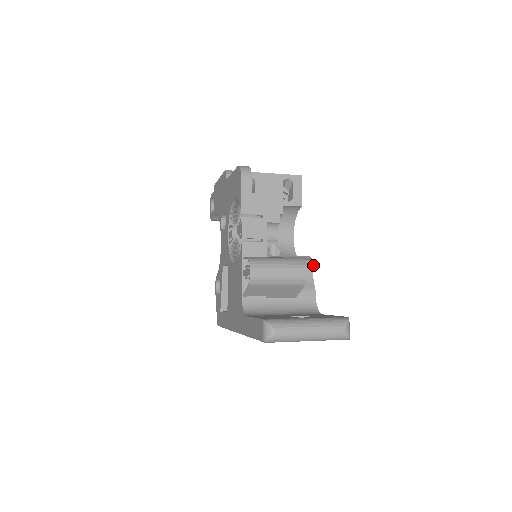
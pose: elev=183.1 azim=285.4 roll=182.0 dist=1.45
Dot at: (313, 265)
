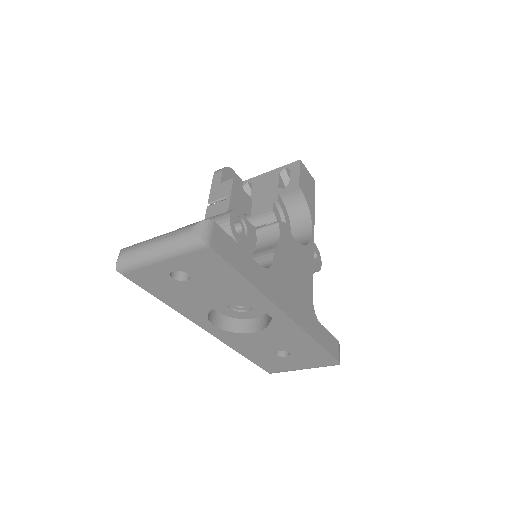
Dot at: (279, 226)
